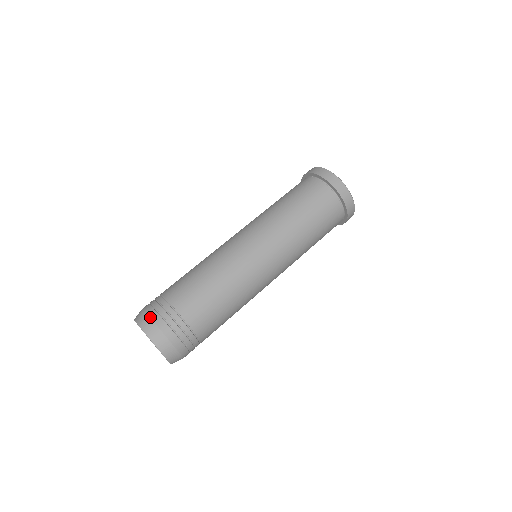
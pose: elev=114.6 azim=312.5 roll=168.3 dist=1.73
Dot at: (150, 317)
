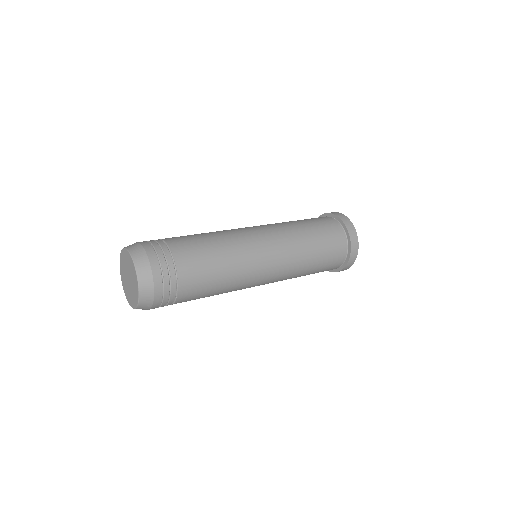
Dot at: (147, 252)
